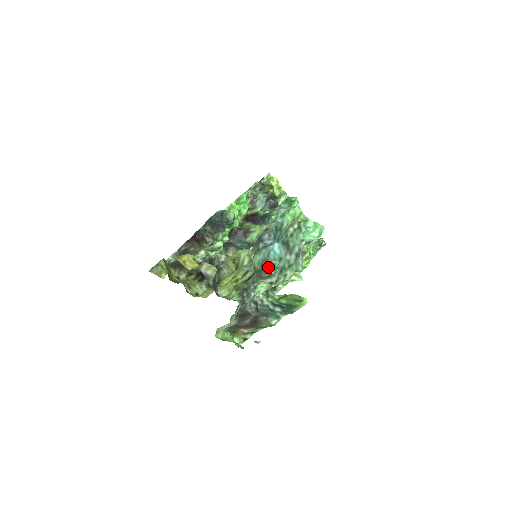
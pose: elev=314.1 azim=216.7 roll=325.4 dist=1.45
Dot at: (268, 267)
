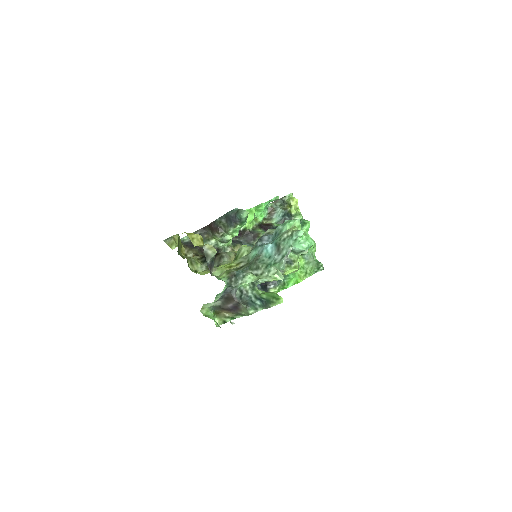
Dot at: (258, 261)
